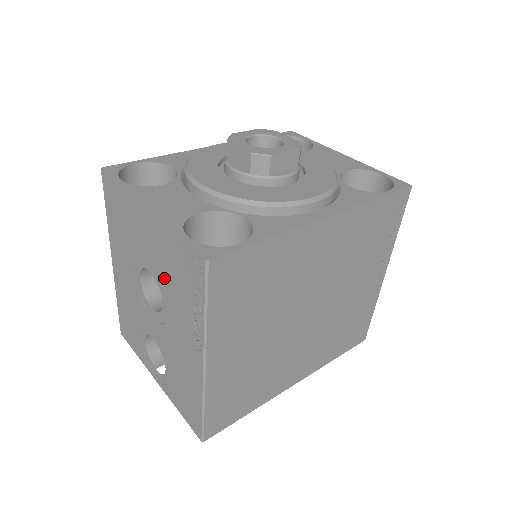
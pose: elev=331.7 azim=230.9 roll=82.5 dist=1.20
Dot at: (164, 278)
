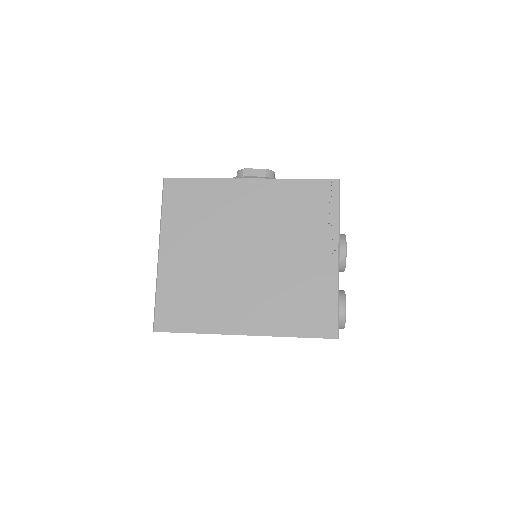
Dot at: occluded
